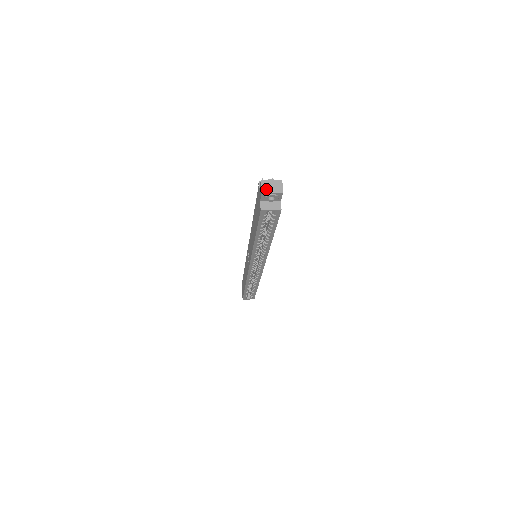
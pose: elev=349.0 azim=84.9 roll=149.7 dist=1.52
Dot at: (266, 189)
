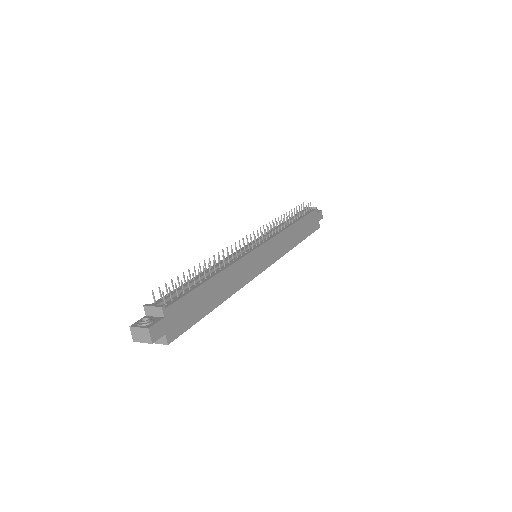
Dot at: (136, 338)
